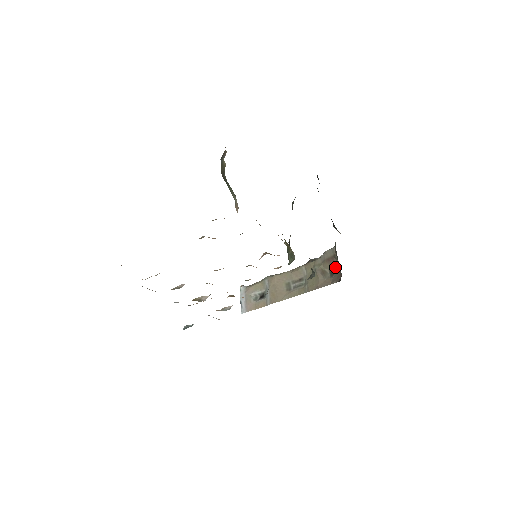
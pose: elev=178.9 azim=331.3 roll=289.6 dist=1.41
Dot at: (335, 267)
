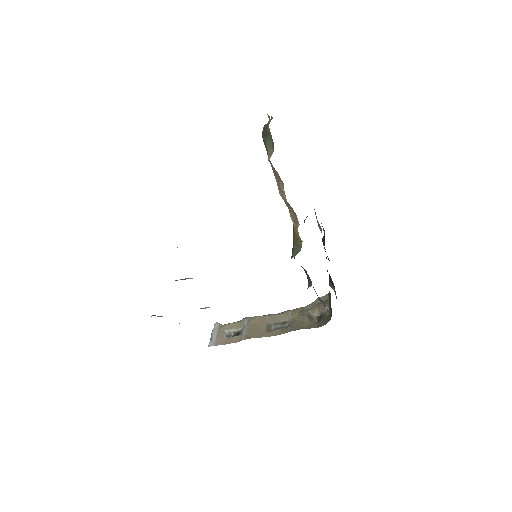
Dot at: (324, 313)
